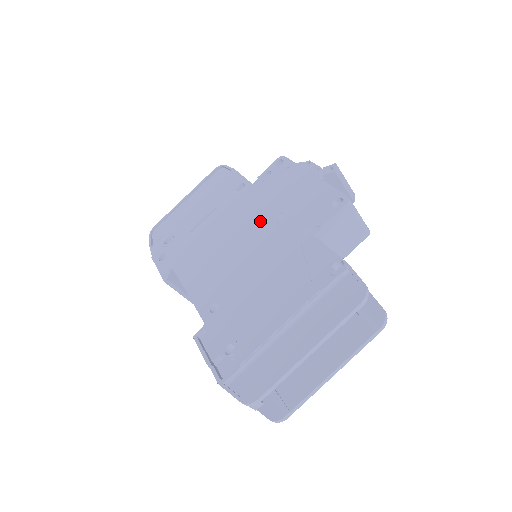
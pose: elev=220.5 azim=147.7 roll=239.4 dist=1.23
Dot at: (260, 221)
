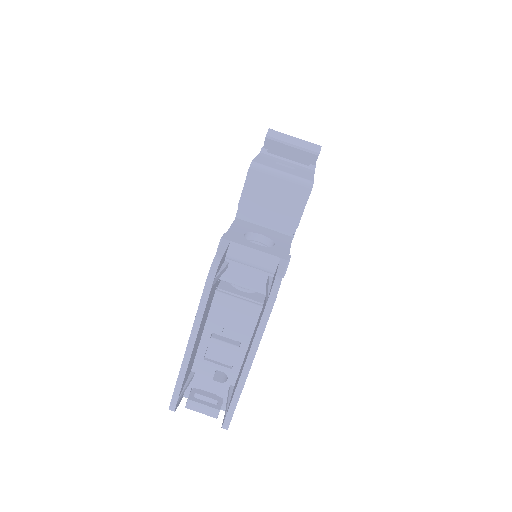
Dot at: occluded
